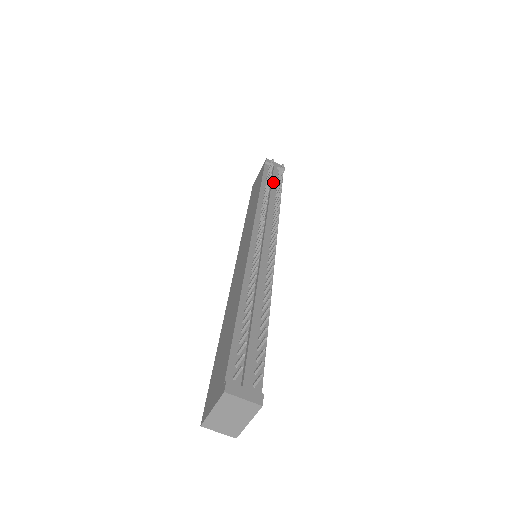
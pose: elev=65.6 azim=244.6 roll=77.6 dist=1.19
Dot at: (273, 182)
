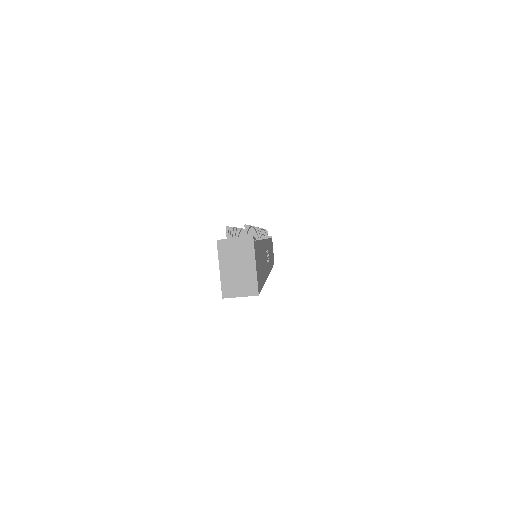
Dot at: occluded
